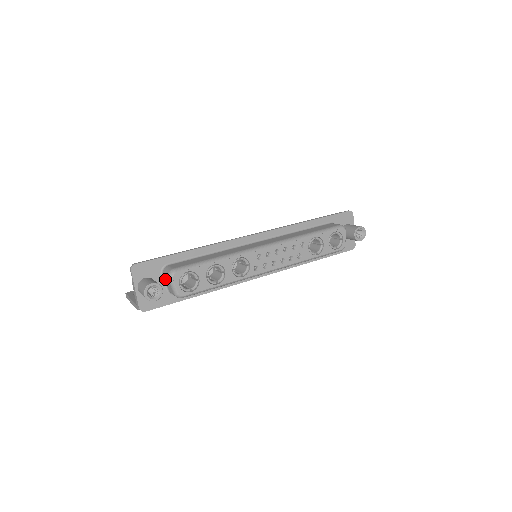
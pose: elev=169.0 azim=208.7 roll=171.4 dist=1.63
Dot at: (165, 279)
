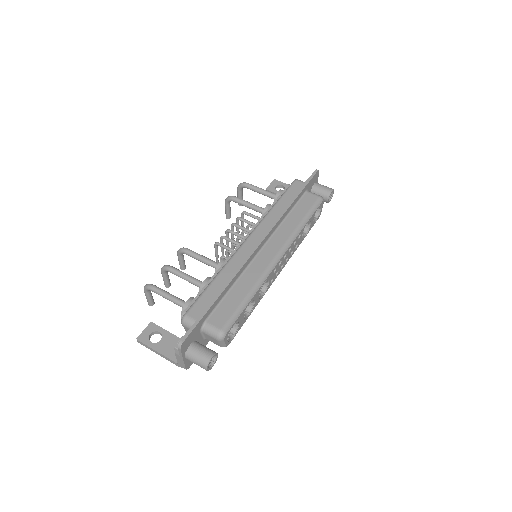
Dot at: (207, 336)
